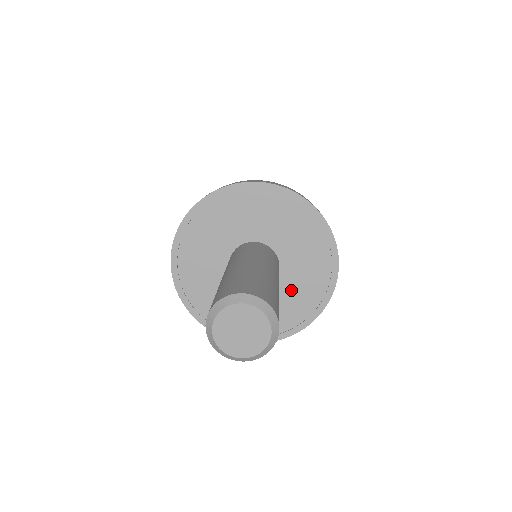
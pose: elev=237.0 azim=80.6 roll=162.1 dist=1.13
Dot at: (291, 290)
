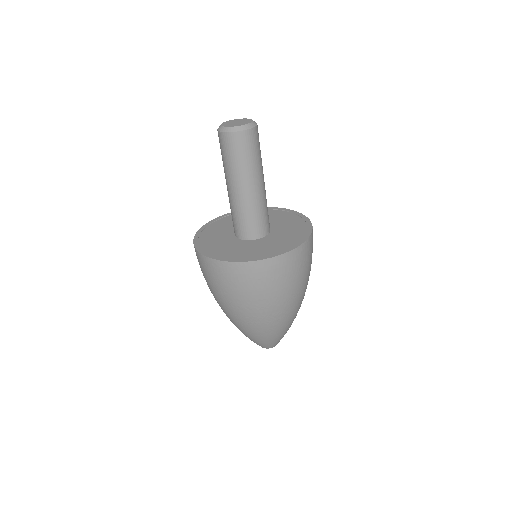
Dot at: (278, 238)
